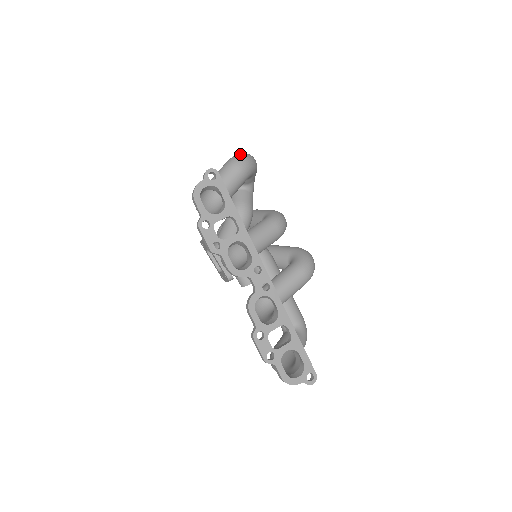
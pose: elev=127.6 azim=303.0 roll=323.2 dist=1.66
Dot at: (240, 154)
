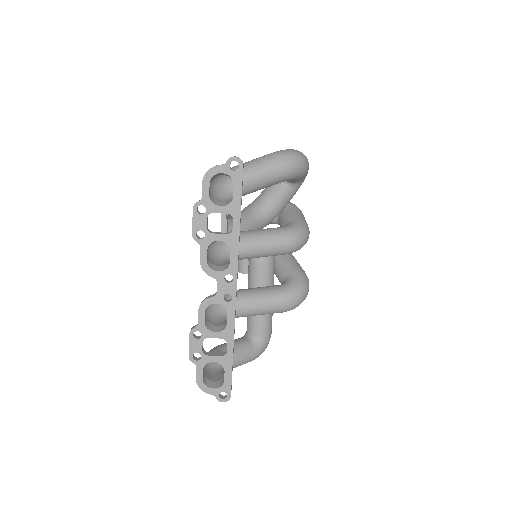
Dot at: (290, 152)
